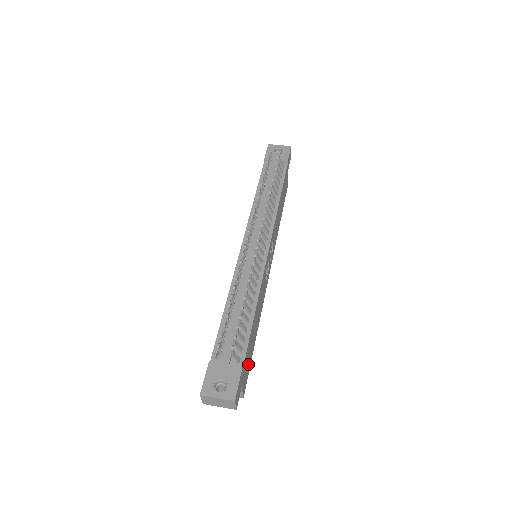
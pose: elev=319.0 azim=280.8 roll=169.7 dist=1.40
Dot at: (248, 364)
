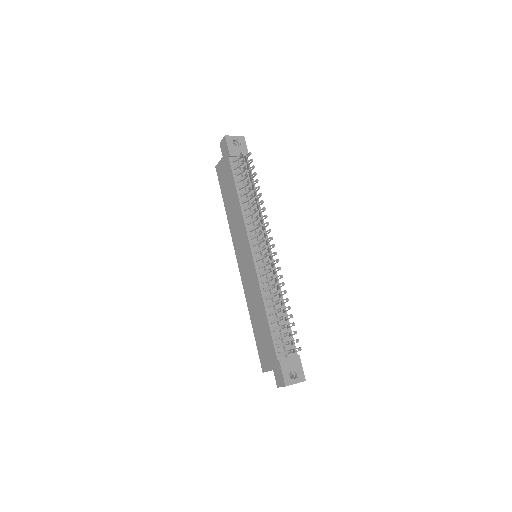
Dot at: occluded
